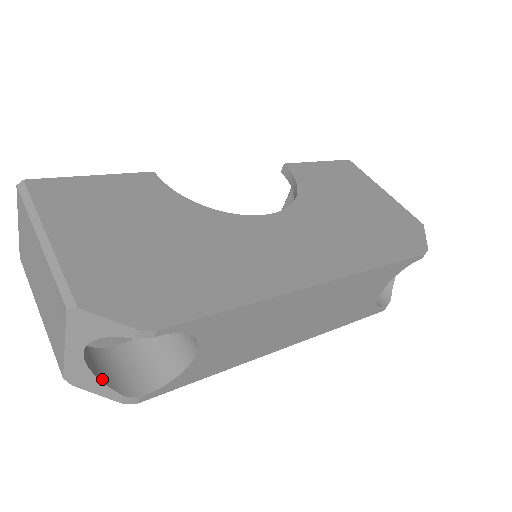
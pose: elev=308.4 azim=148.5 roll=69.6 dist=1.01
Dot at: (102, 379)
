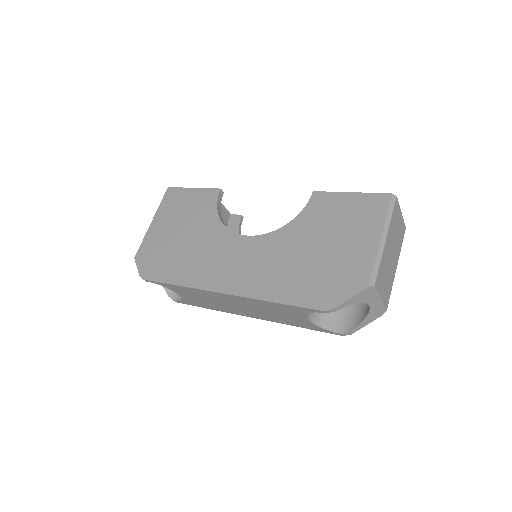
Dot at: occluded
